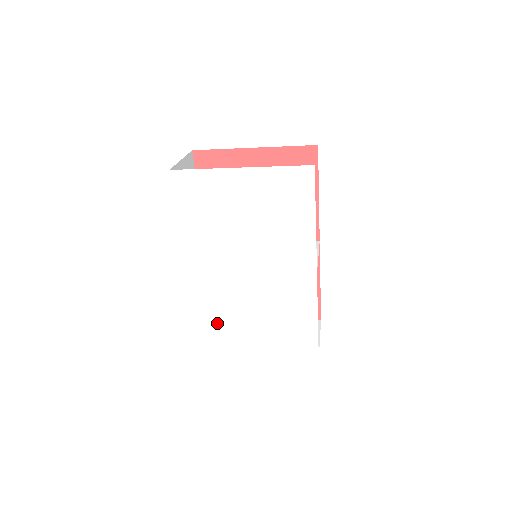
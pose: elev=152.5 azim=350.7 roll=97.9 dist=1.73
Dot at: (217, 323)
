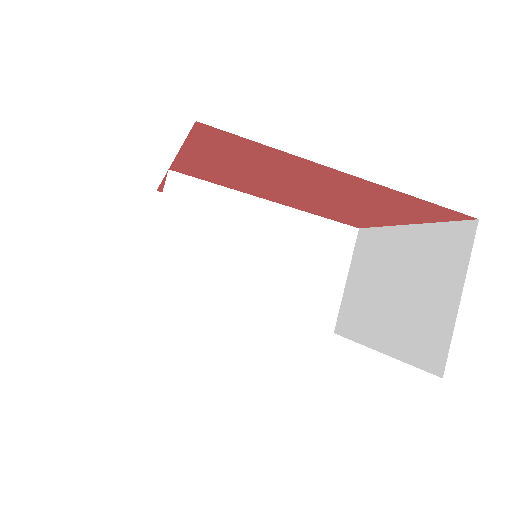
Dot at: occluded
